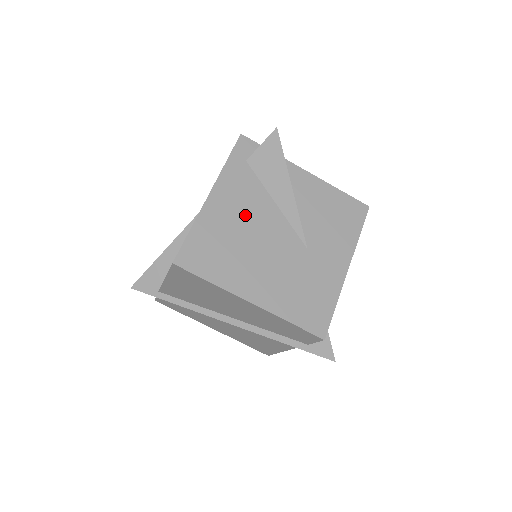
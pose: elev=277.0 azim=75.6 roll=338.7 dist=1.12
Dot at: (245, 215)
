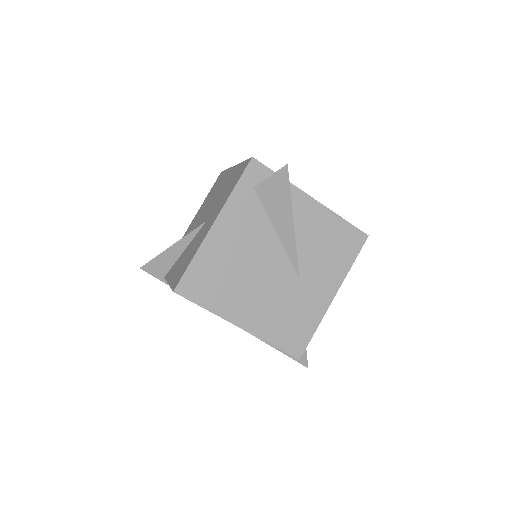
Dot at: (245, 245)
